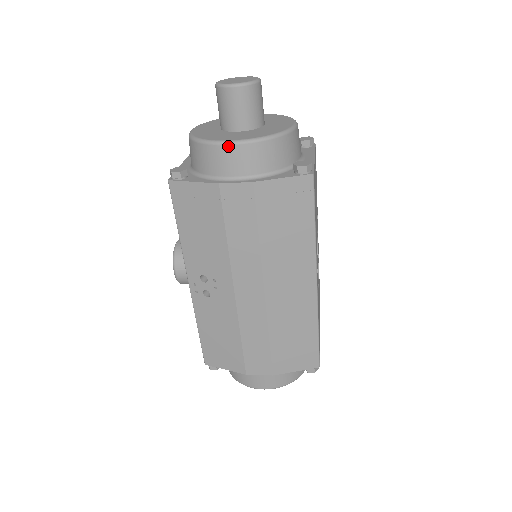
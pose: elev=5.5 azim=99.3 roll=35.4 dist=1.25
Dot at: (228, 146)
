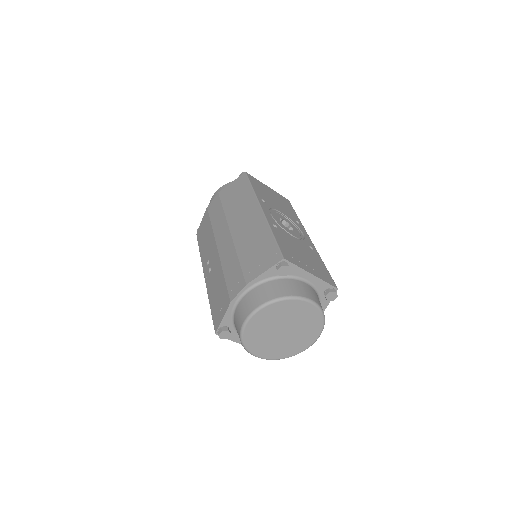
Dot at: (213, 196)
